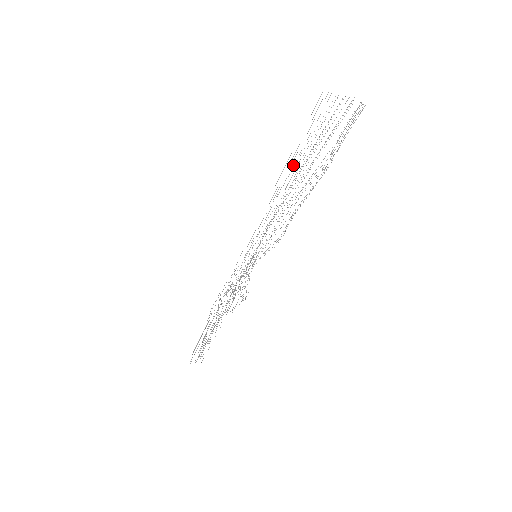
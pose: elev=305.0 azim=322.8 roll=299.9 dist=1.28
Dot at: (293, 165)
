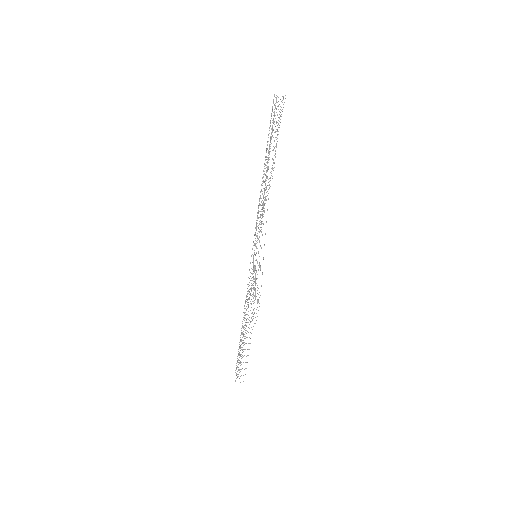
Dot at: occluded
